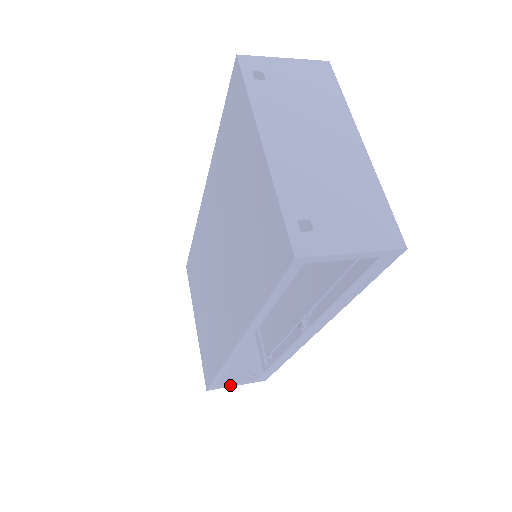
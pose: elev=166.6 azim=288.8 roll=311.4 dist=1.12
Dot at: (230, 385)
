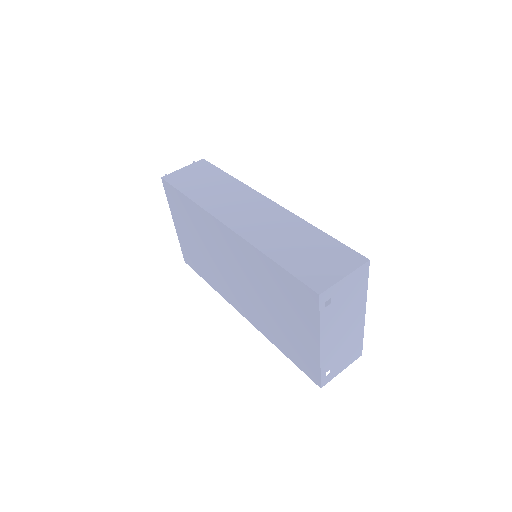
Dot at: occluded
